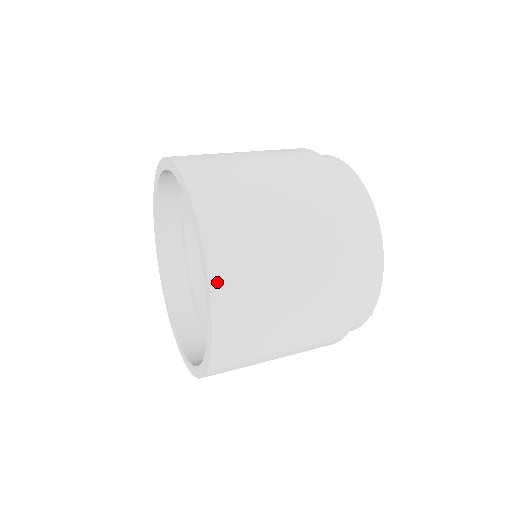
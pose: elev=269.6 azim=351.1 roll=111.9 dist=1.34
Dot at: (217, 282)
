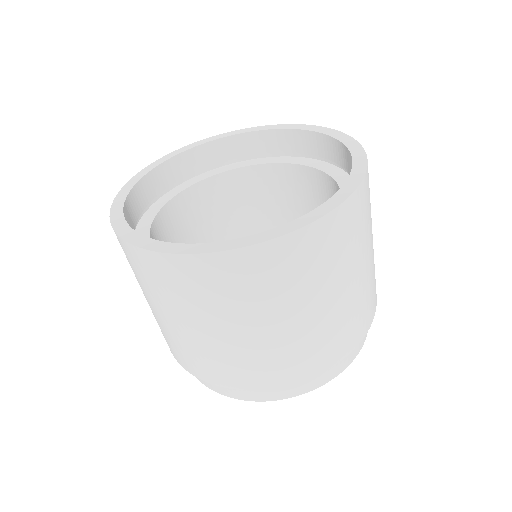
Dot at: occluded
